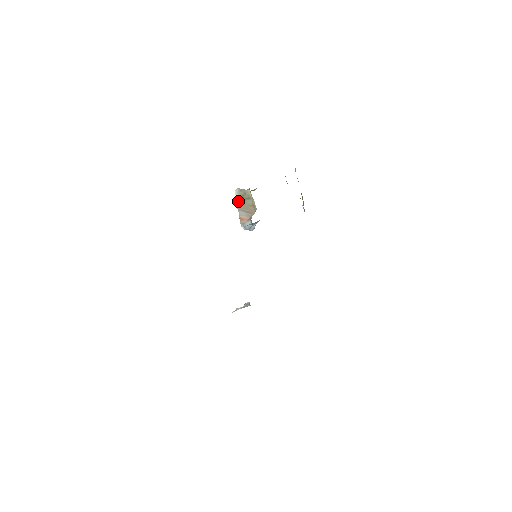
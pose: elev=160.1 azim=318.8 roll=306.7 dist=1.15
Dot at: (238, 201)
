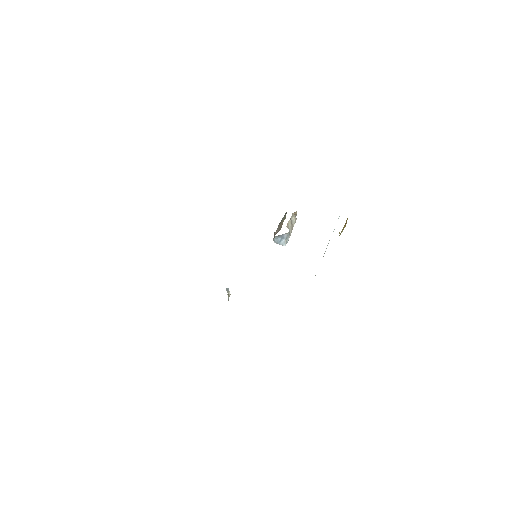
Dot at: (280, 222)
